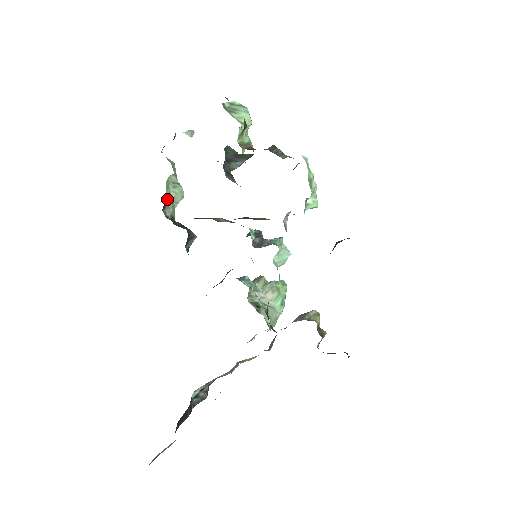
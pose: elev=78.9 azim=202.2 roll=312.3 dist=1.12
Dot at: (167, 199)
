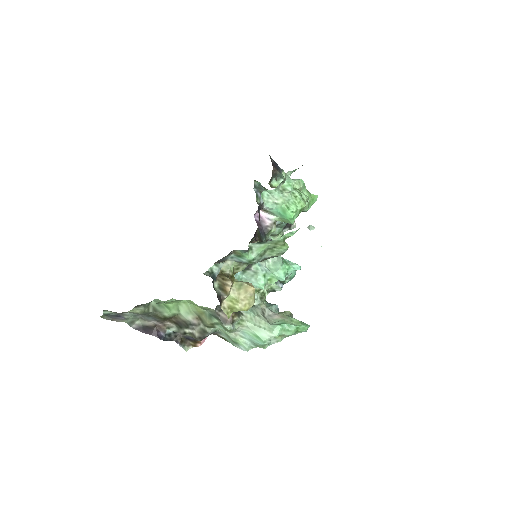
Dot at: occluded
